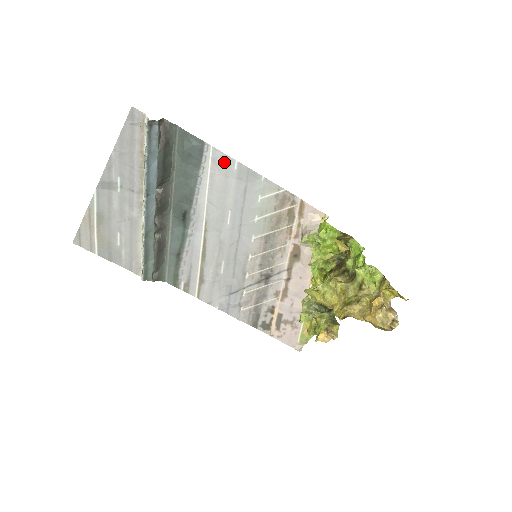
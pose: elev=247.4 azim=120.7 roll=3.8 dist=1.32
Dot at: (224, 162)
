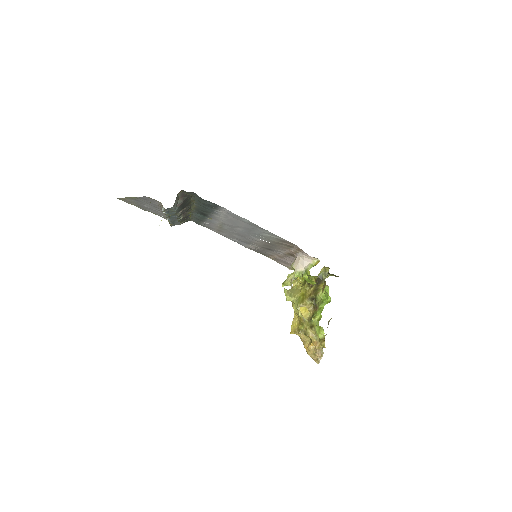
Dot at: (236, 216)
